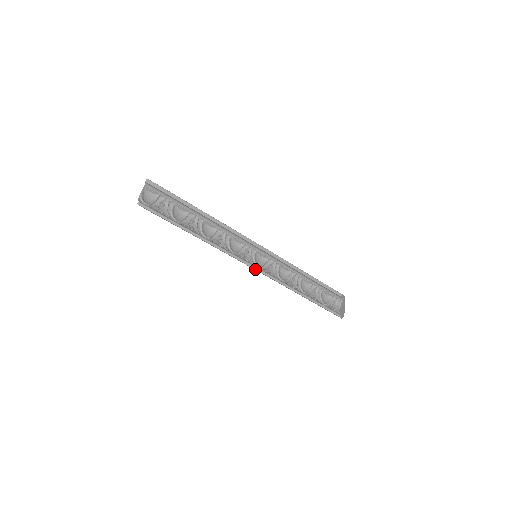
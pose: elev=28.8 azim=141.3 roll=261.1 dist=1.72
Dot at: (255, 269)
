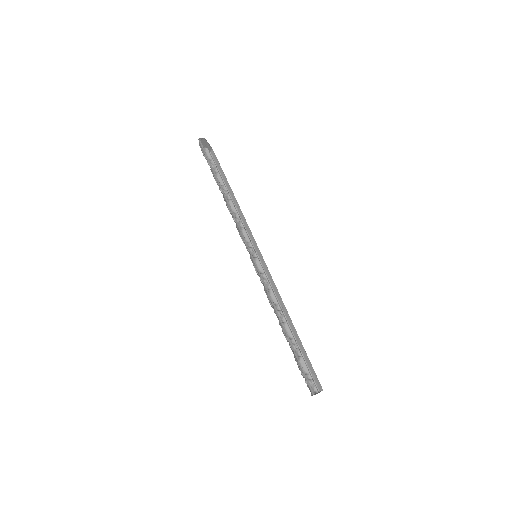
Dot at: (251, 256)
